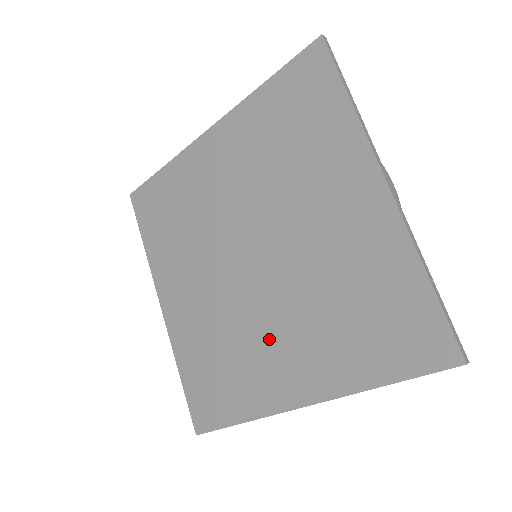
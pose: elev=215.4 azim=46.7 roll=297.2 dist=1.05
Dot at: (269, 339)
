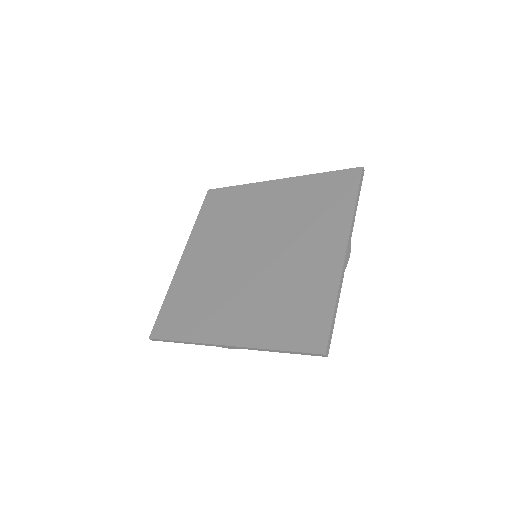
Dot at: (232, 301)
